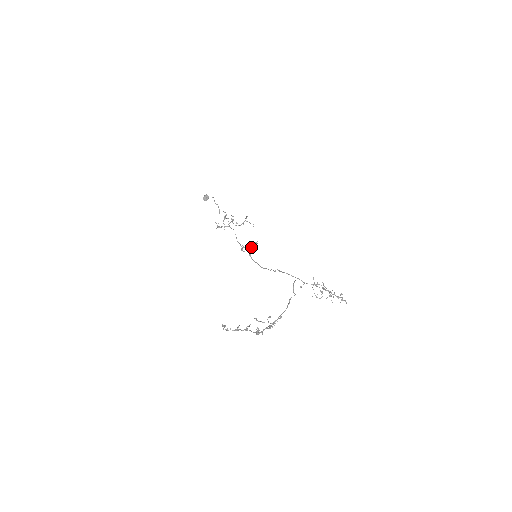
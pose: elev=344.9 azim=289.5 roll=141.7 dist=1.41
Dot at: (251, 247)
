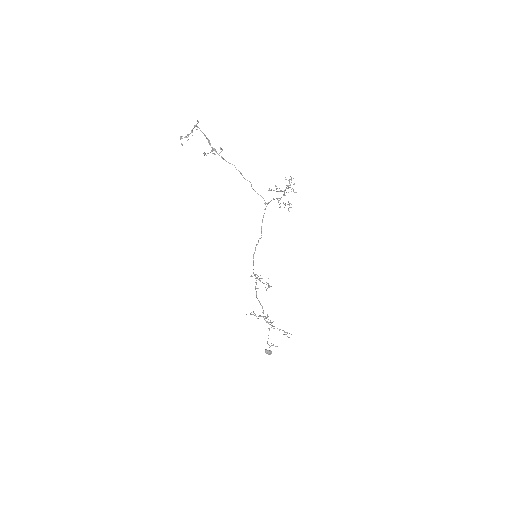
Dot at: (262, 282)
